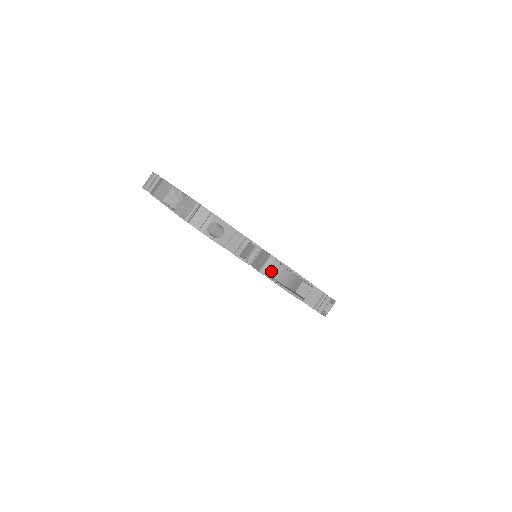
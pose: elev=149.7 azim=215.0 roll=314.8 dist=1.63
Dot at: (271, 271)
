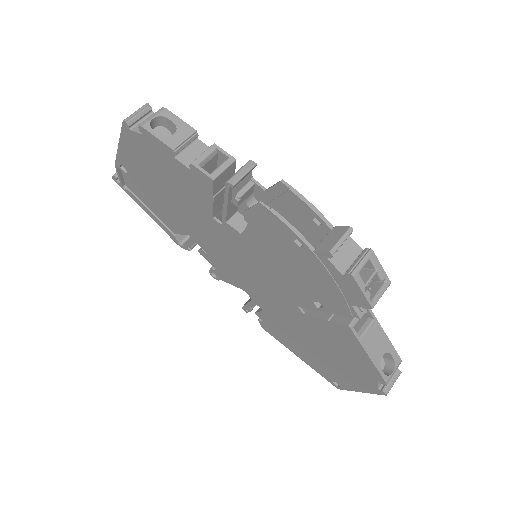
Dot at: occluded
